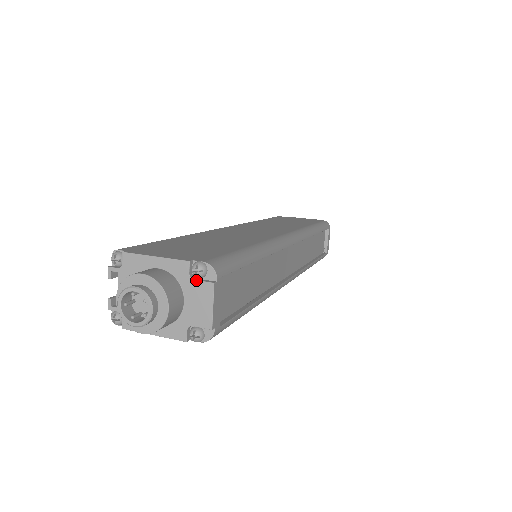
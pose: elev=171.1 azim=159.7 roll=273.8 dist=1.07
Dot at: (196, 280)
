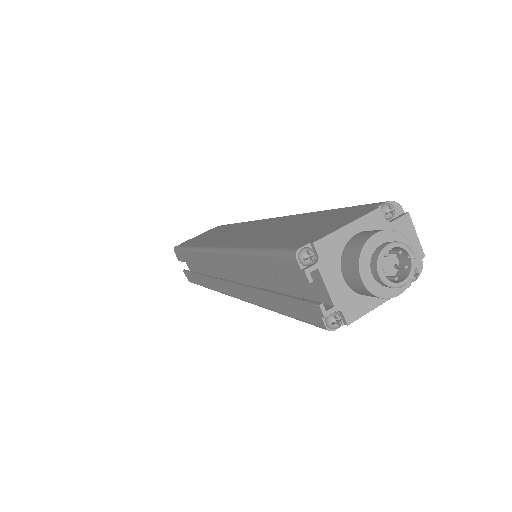
Dot at: (394, 221)
